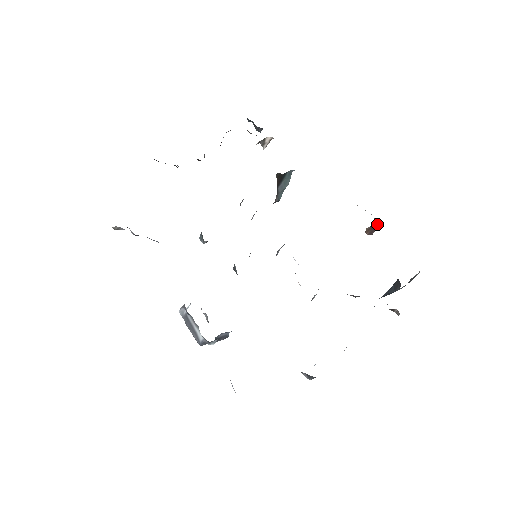
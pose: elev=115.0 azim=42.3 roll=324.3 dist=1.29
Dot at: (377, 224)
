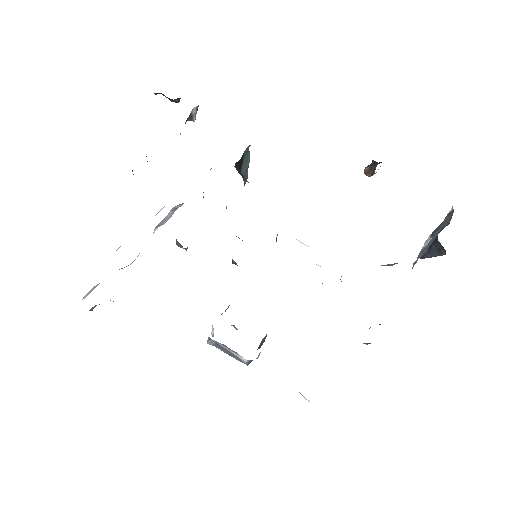
Dot at: occluded
